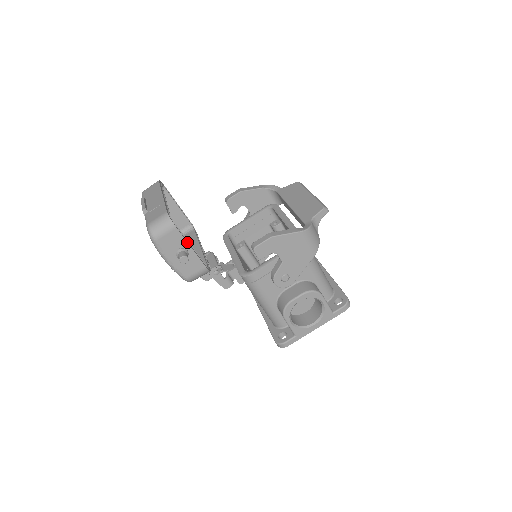
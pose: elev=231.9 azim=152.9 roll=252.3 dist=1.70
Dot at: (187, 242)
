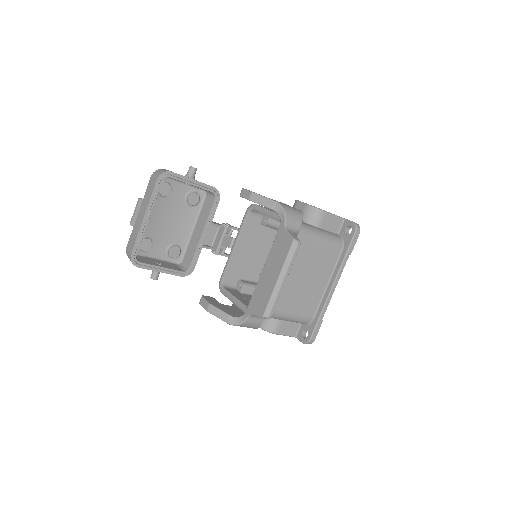
Dot at: occluded
